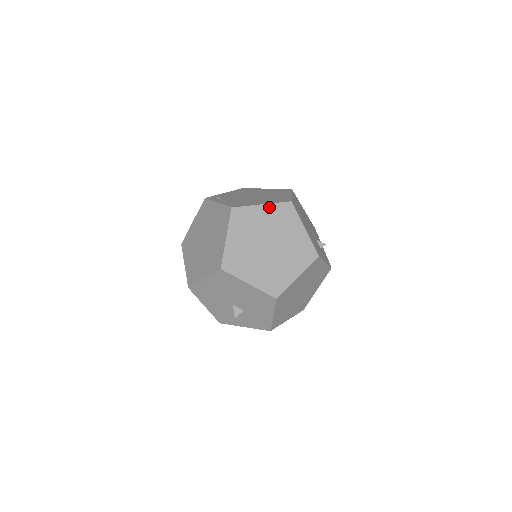
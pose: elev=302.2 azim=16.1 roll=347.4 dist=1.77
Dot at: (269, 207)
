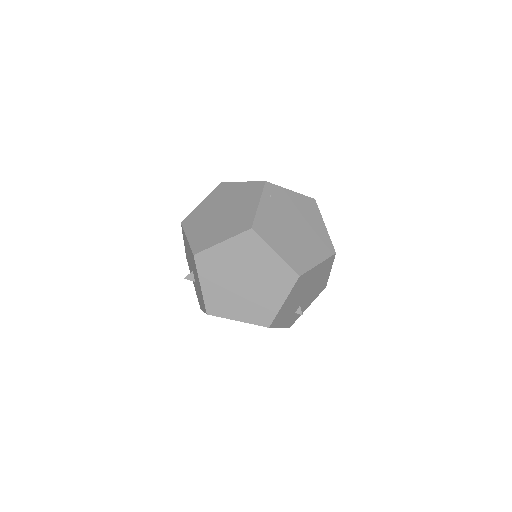
Dot at: (278, 260)
